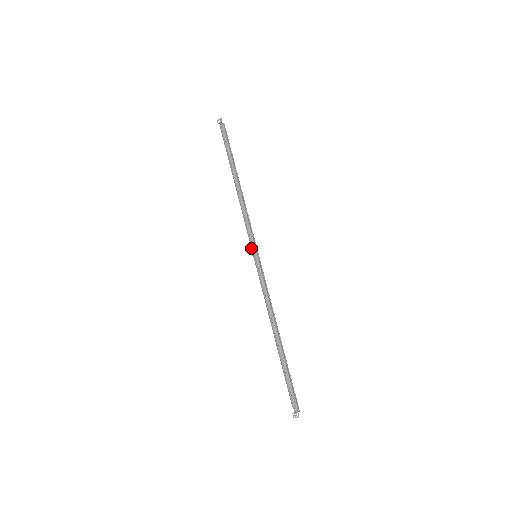
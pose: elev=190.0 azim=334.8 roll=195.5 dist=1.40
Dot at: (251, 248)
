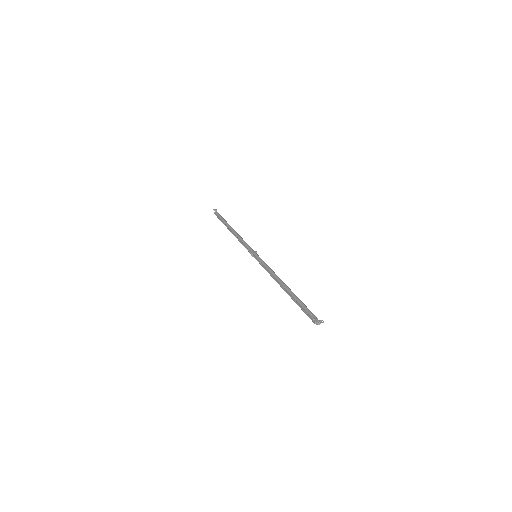
Dot at: (252, 252)
